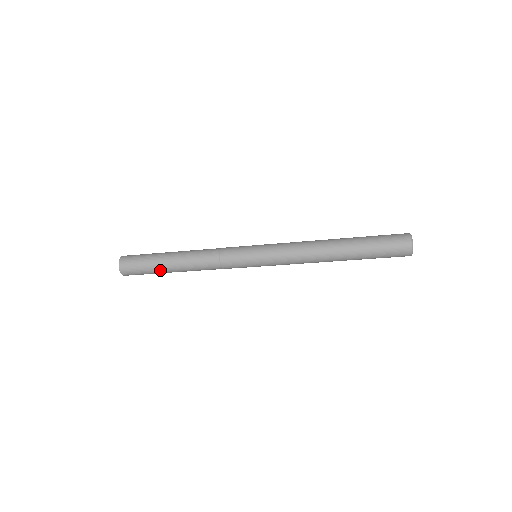
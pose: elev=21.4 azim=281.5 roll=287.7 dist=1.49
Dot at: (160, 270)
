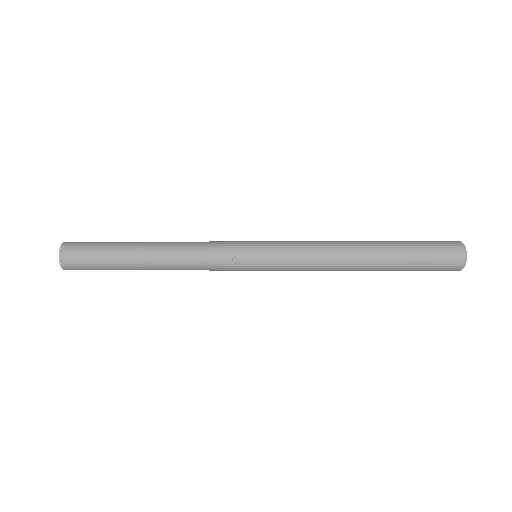
Dot at: occluded
